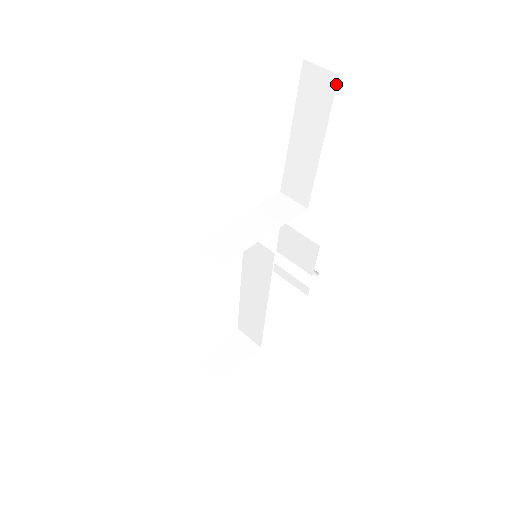
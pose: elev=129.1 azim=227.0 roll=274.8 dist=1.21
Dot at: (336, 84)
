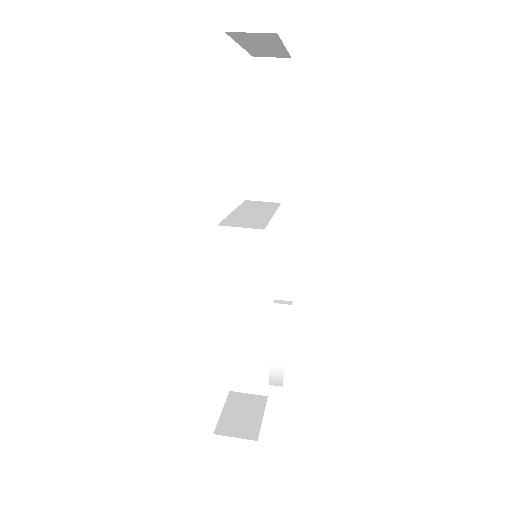
Dot at: (290, 67)
